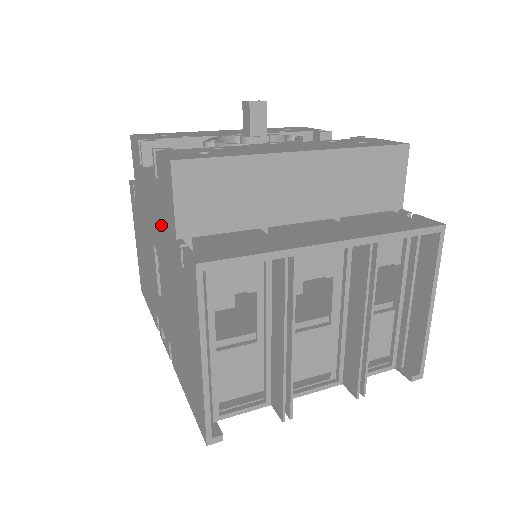
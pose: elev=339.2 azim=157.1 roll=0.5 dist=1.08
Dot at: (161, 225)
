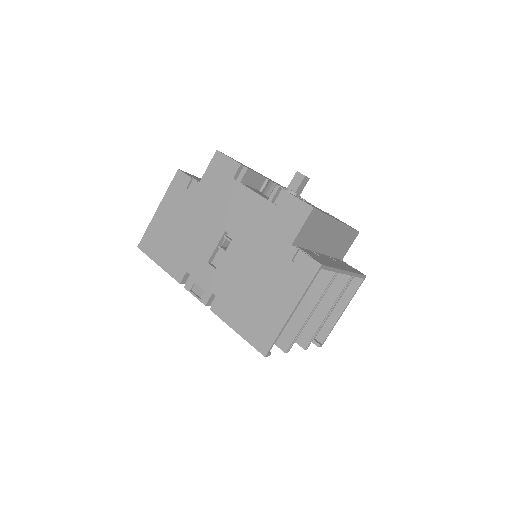
Dot at: (261, 227)
